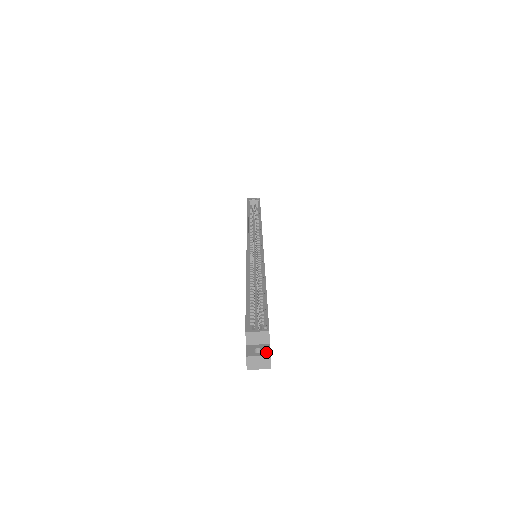
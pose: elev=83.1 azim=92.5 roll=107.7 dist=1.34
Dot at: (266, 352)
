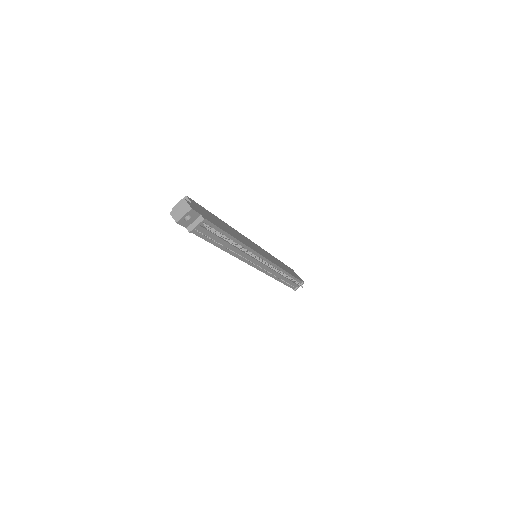
Dot at: (184, 203)
